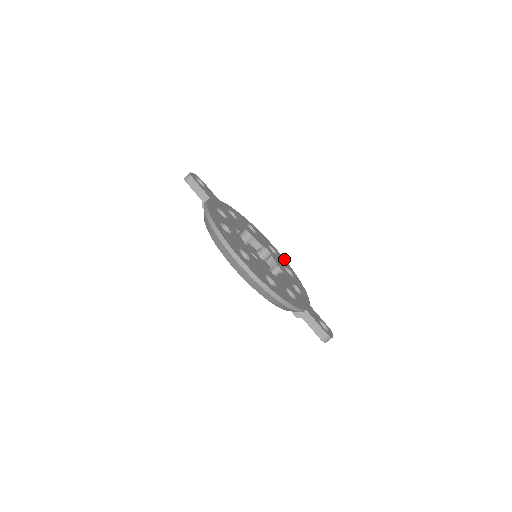
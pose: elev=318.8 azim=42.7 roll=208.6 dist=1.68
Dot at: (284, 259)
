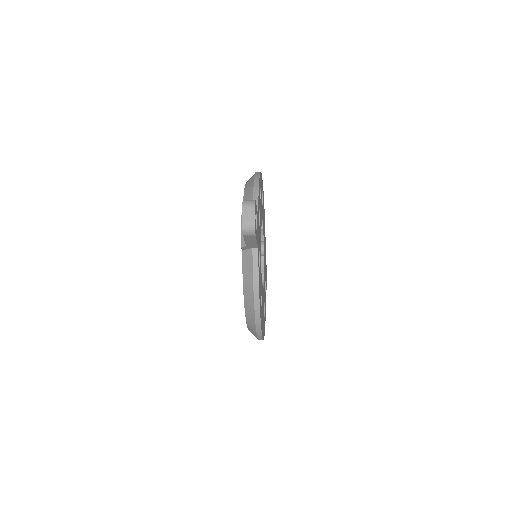
Dot at: occluded
